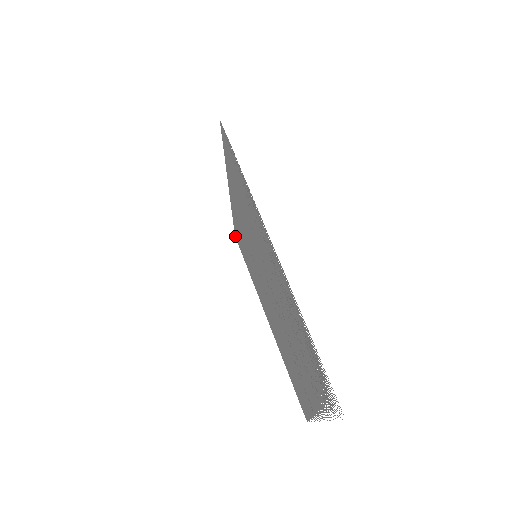
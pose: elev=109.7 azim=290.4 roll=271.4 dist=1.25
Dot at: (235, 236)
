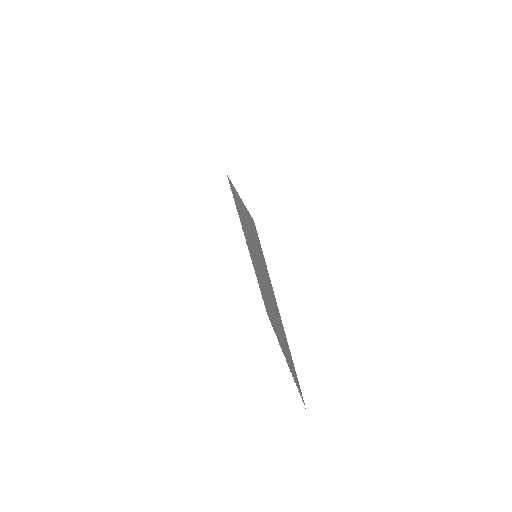
Dot at: occluded
